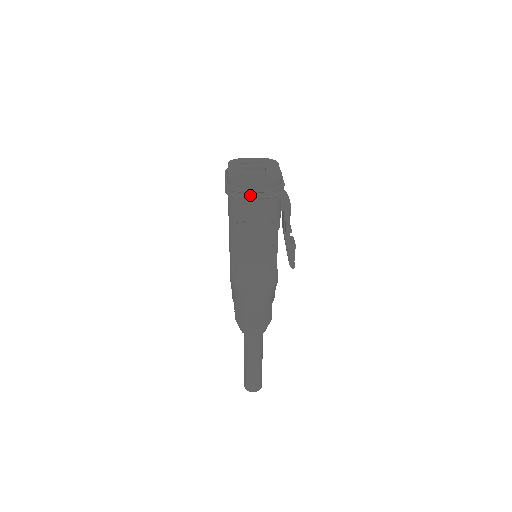
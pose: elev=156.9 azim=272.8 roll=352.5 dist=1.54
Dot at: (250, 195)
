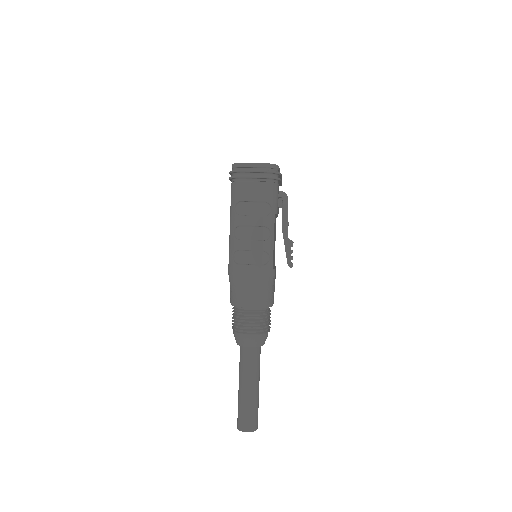
Dot at: (249, 176)
